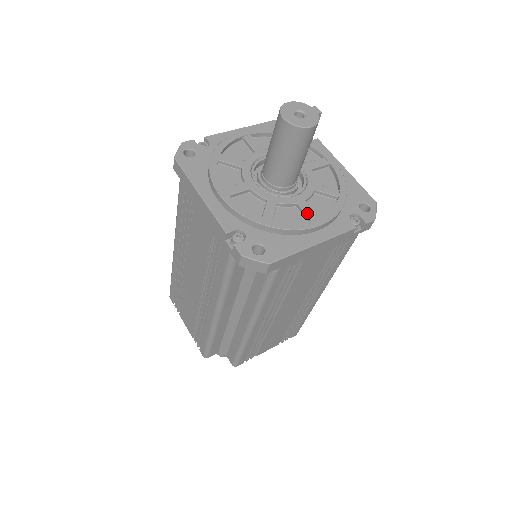
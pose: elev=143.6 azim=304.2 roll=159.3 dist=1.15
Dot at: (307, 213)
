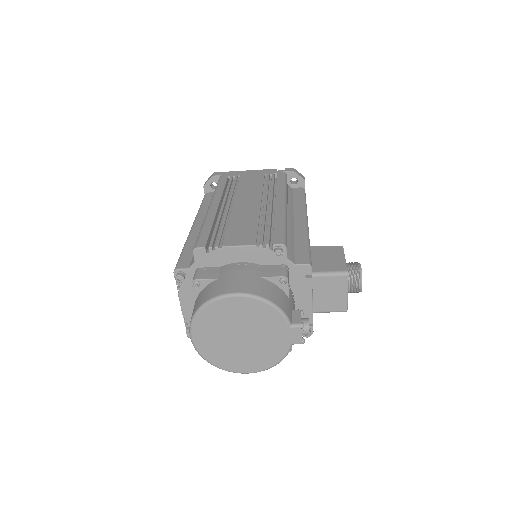
Dot at: occluded
